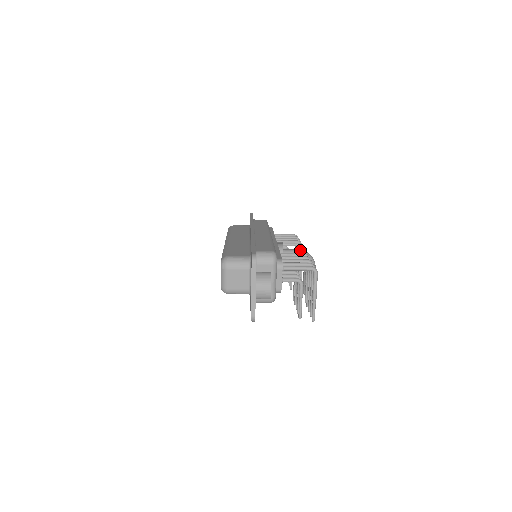
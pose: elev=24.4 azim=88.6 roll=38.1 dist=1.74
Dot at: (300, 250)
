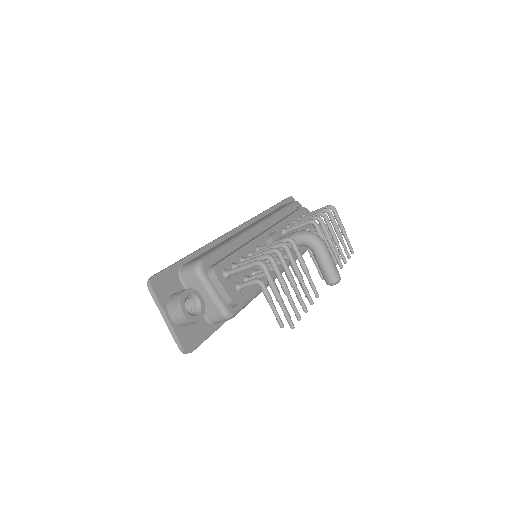
Dot at: (296, 232)
